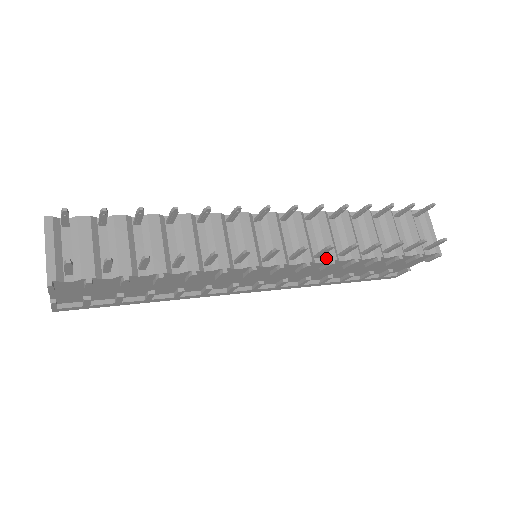
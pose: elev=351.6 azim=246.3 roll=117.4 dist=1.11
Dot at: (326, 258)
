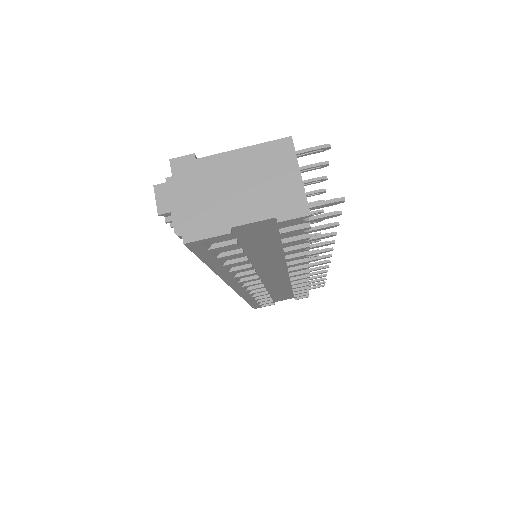
Dot at: occluded
